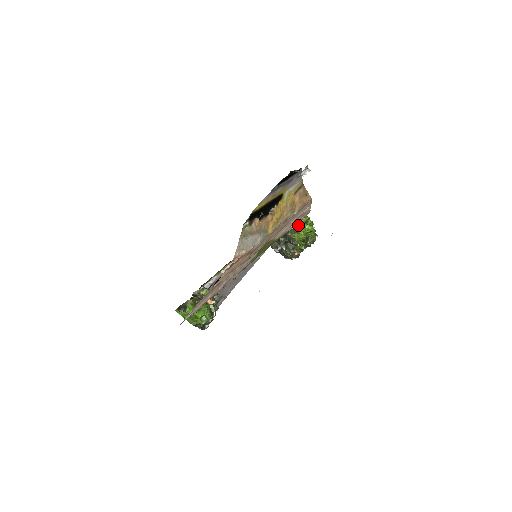
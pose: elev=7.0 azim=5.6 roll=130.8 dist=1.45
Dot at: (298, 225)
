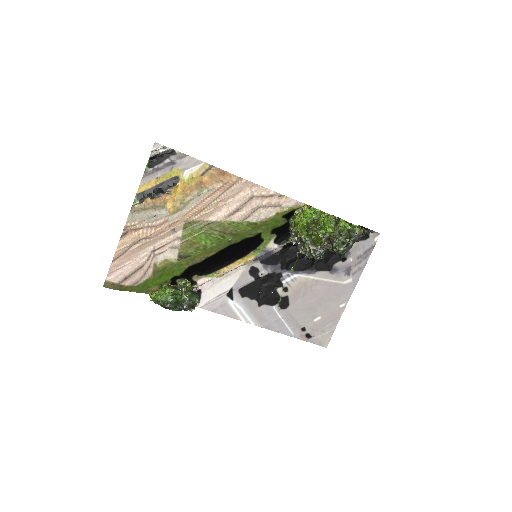
Dot at: (295, 217)
